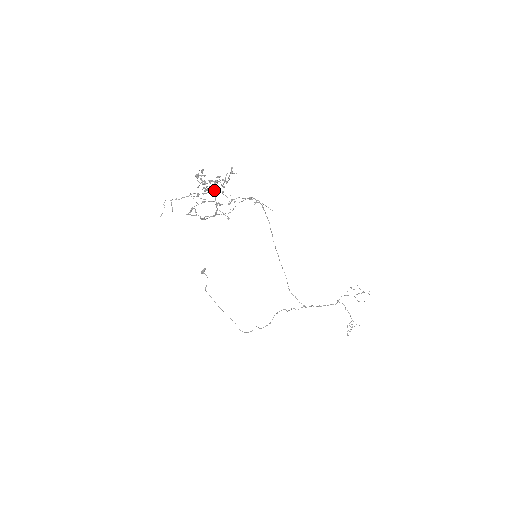
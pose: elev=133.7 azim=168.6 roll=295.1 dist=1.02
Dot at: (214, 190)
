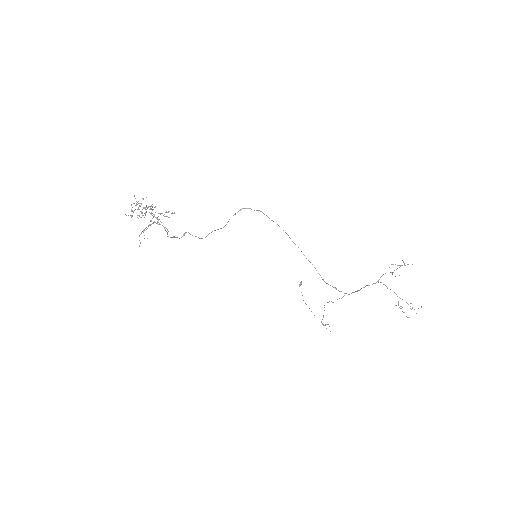
Dot at: (153, 214)
